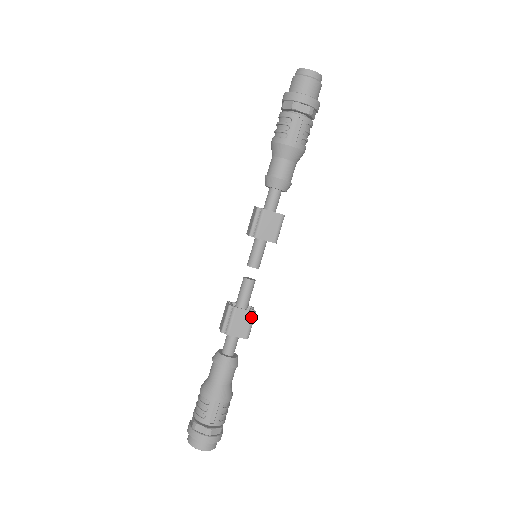
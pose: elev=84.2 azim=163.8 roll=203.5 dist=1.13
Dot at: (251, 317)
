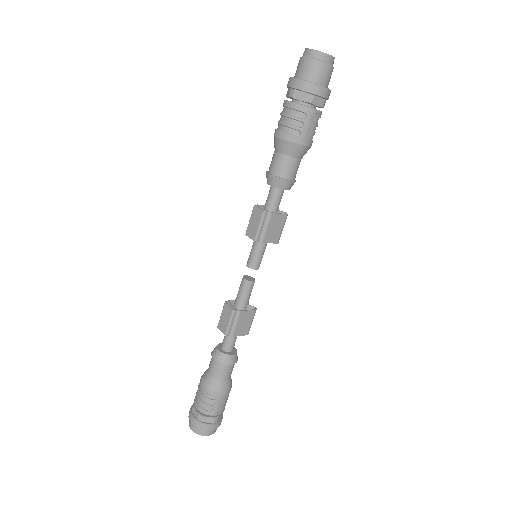
Dot at: (253, 315)
